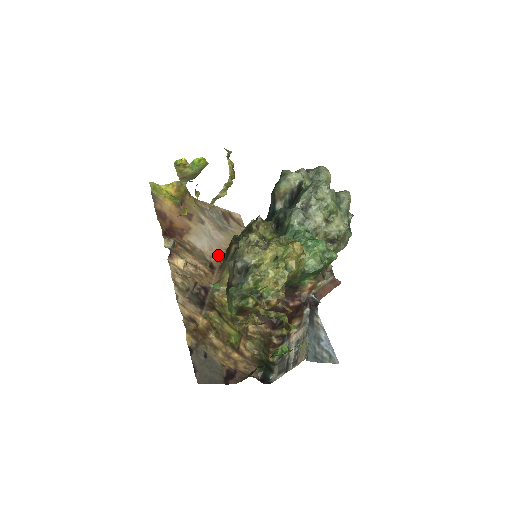
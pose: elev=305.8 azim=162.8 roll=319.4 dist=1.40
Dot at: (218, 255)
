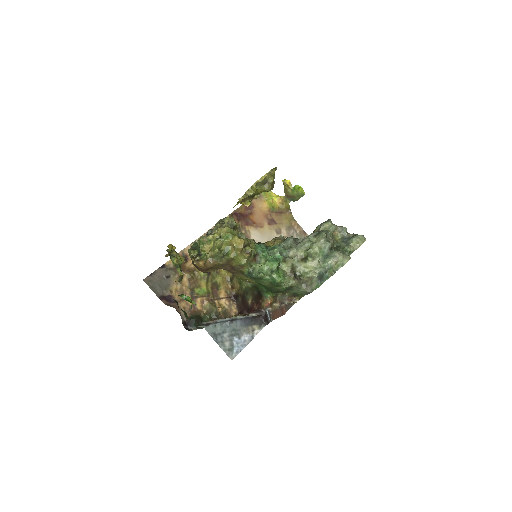
Dot at: occluded
